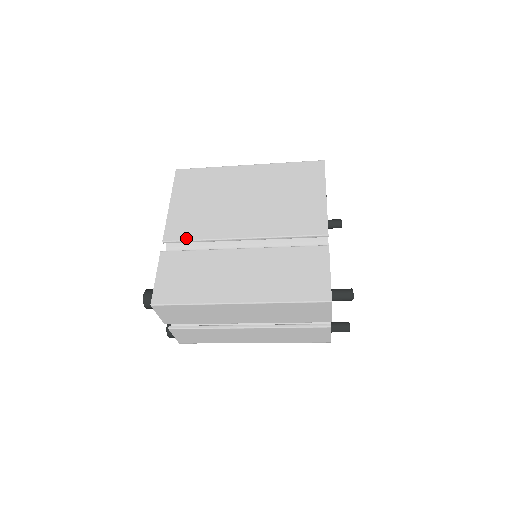
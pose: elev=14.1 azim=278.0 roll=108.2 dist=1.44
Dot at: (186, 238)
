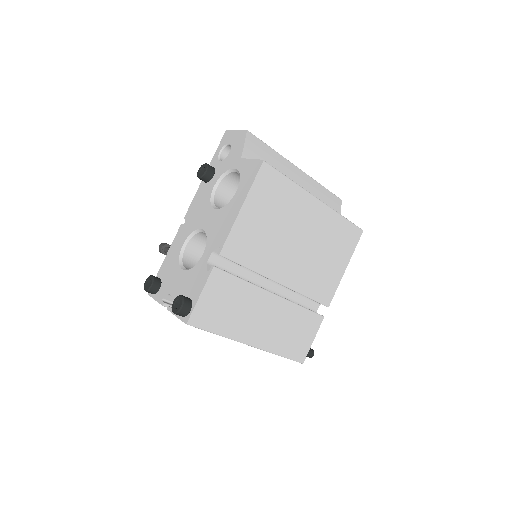
Dot at: (240, 261)
